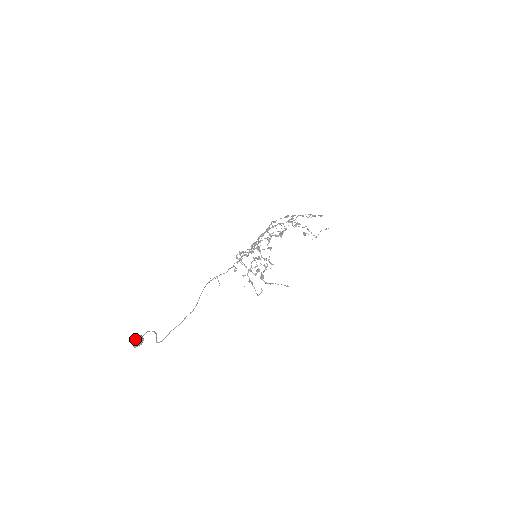
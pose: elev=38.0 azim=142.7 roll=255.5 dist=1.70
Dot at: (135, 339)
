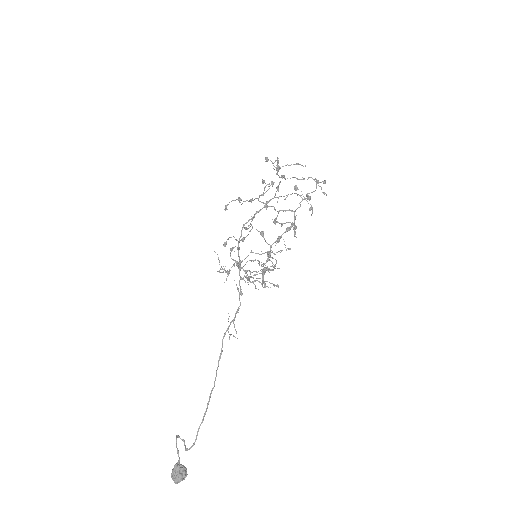
Dot at: (181, 479)
